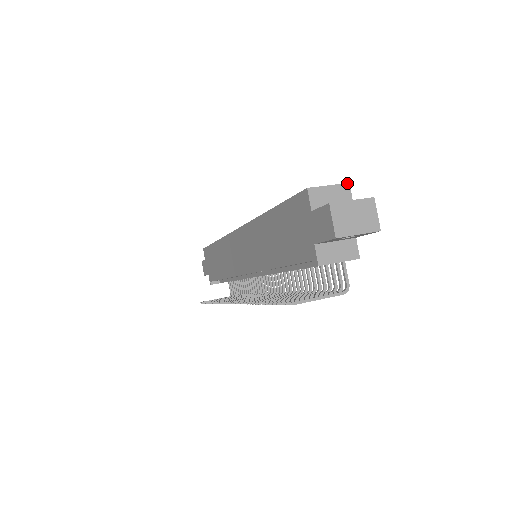
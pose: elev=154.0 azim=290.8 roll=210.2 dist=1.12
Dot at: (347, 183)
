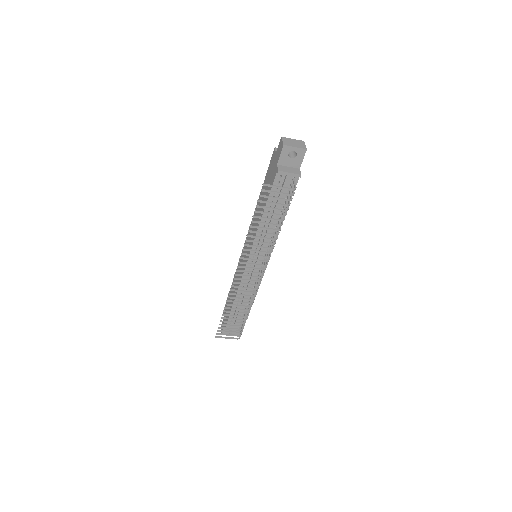
Dot at: occluded
